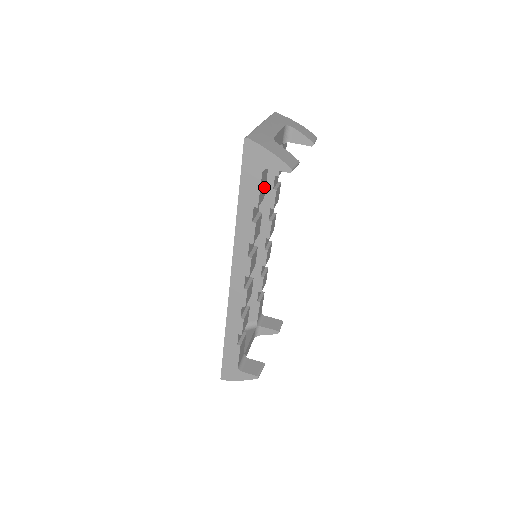
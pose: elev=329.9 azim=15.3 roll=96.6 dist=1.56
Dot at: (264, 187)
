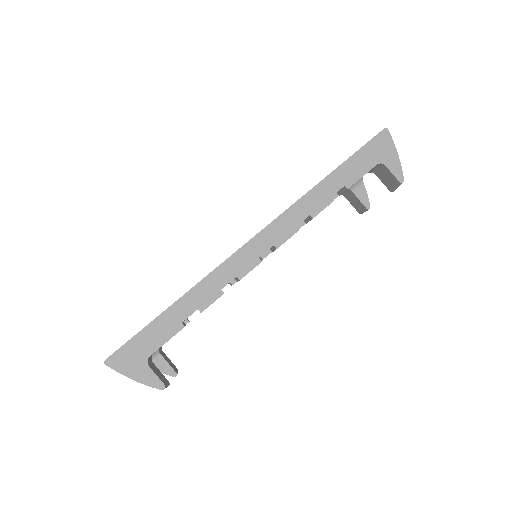
Dot at: occluded
